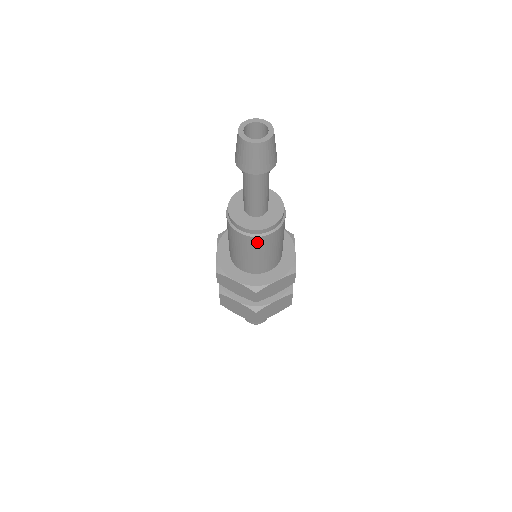
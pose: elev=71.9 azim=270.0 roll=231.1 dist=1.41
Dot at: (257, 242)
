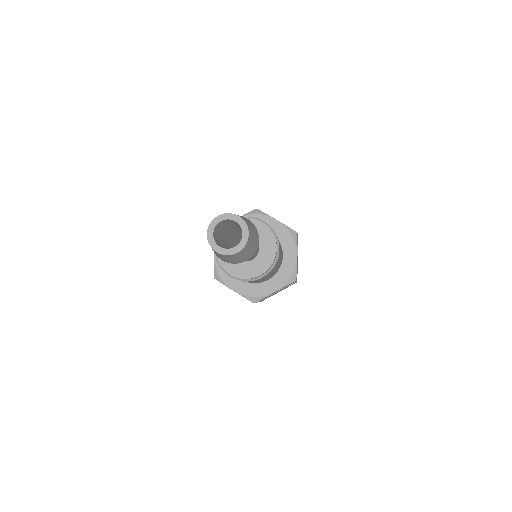
Dot at: (275, 265)
